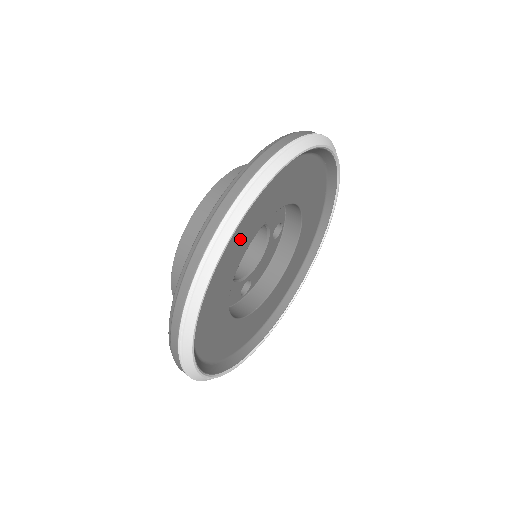
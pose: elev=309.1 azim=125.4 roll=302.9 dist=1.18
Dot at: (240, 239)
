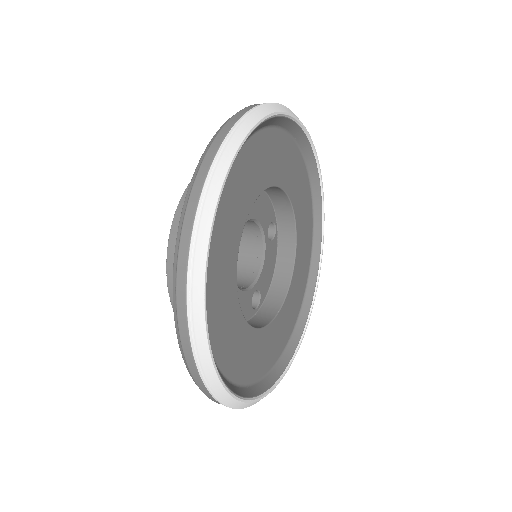
Dot at: (230, 220)
